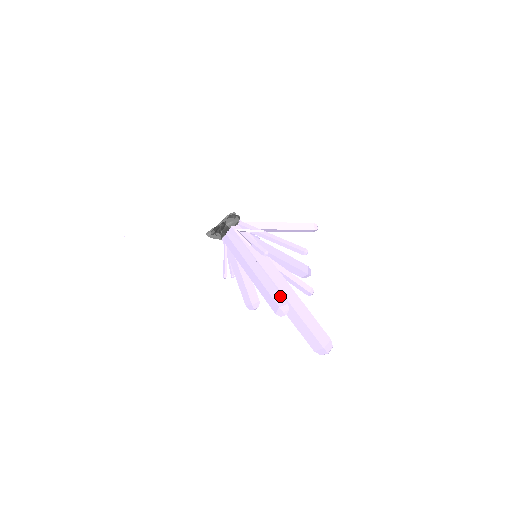
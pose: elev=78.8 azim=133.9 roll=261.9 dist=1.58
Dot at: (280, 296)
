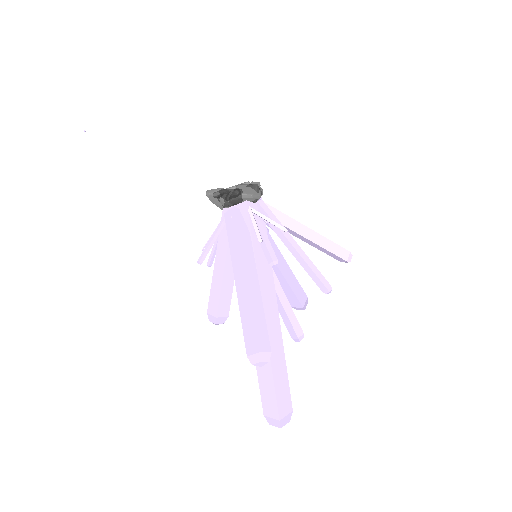
Dot at: (266, 335)
